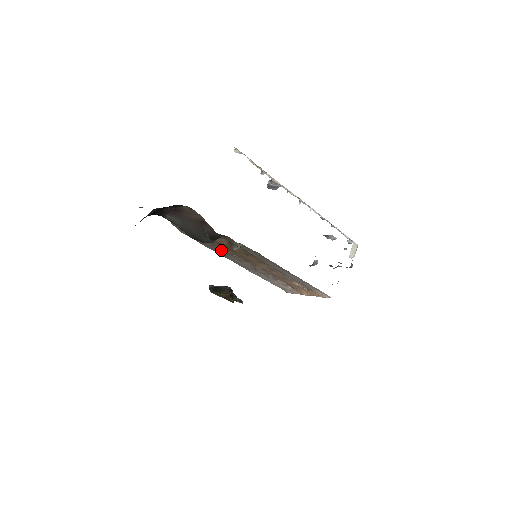
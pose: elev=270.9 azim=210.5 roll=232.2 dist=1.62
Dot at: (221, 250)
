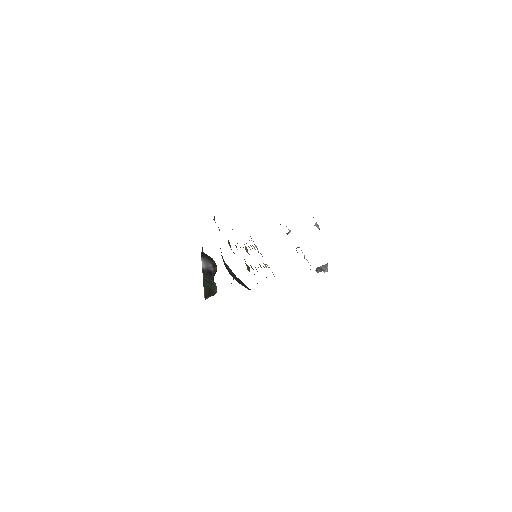
Dot at: occluded
